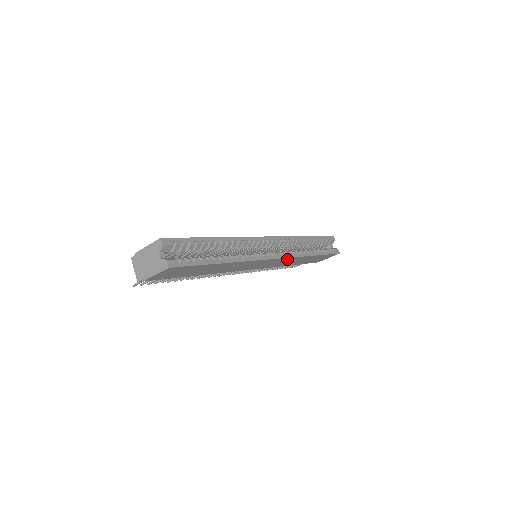
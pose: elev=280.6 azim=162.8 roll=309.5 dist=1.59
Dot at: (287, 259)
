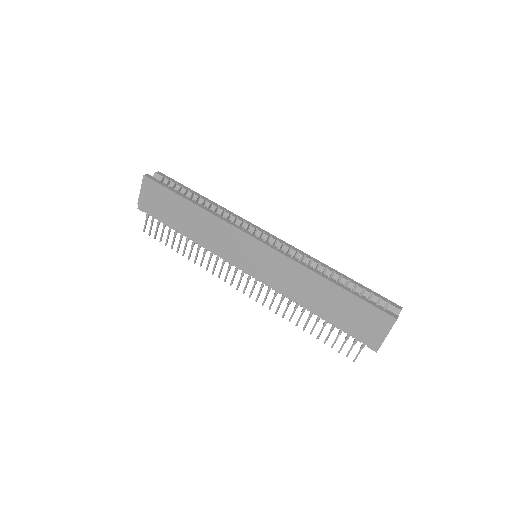
Dot at: (283, 261)
